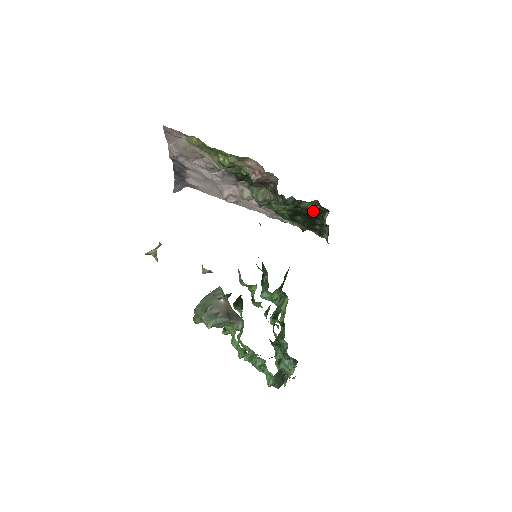
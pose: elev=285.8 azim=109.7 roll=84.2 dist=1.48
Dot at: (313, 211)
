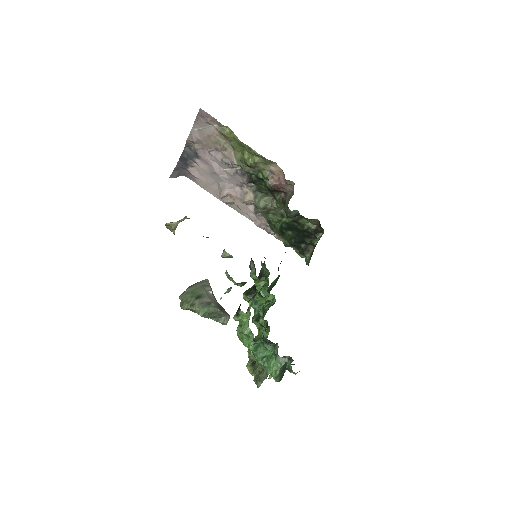
Dot at: (309, 229)
